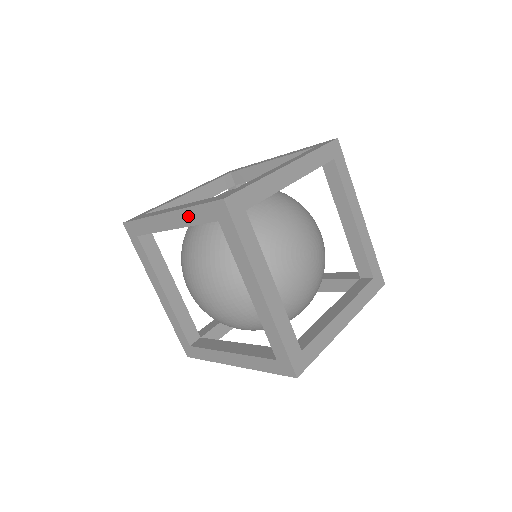
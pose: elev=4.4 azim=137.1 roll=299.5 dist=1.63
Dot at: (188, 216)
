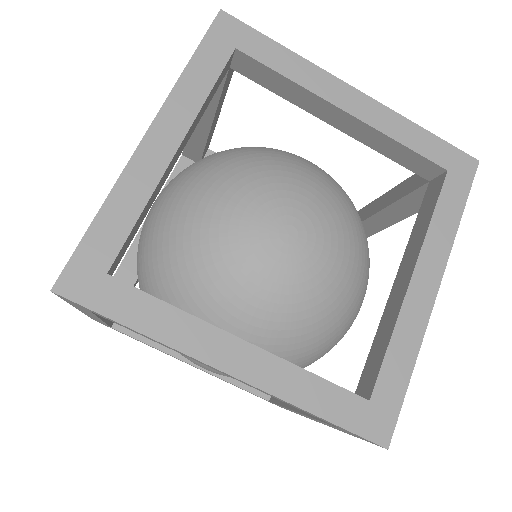
Dot at: (82, 310)
